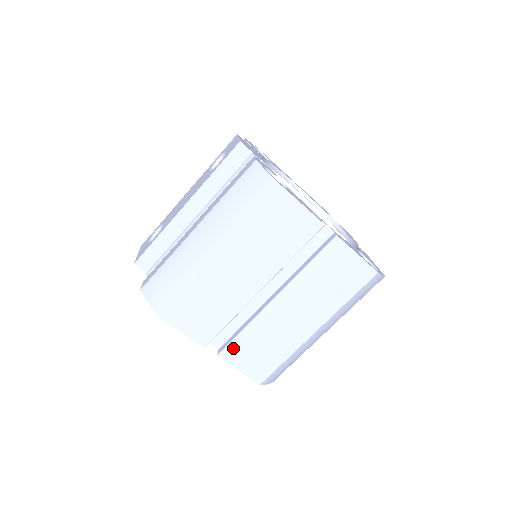
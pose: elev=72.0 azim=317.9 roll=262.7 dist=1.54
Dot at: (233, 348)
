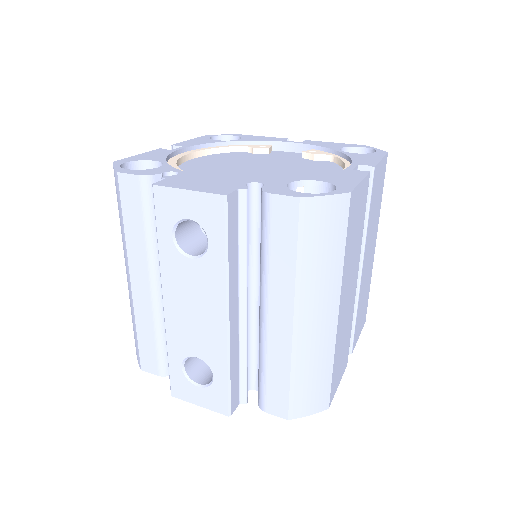
Dot at: (355, 334)
